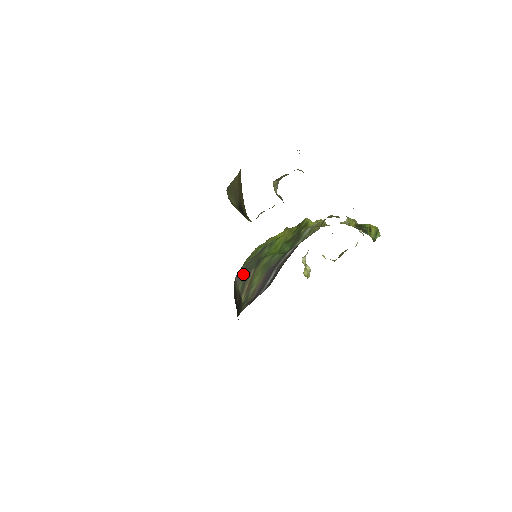
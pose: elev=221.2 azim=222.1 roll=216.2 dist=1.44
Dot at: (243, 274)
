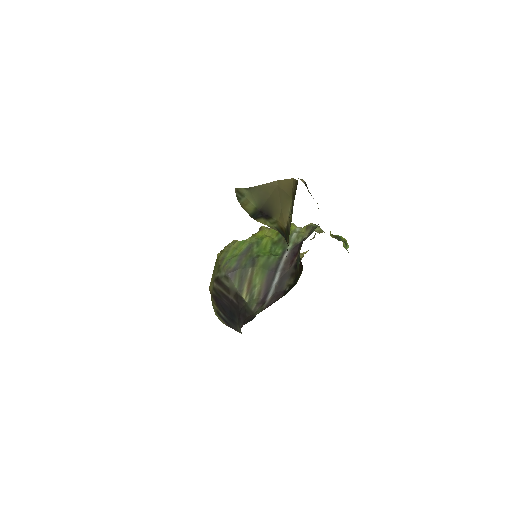
Dot at: (238, 272)
